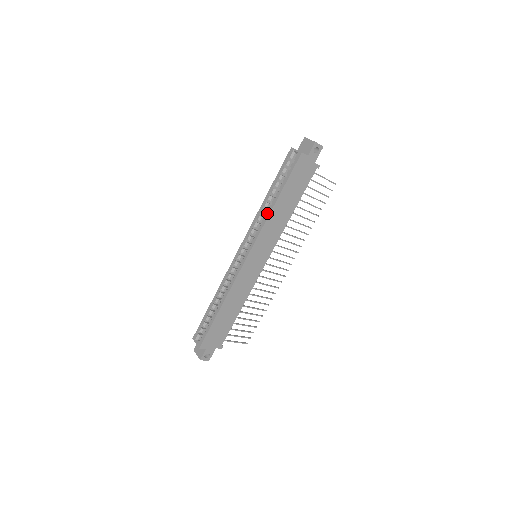
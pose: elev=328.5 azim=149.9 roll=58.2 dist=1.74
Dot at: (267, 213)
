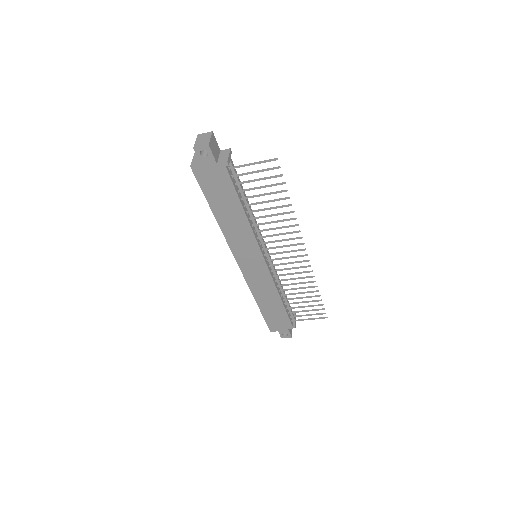
Dot at: (221, 226)
